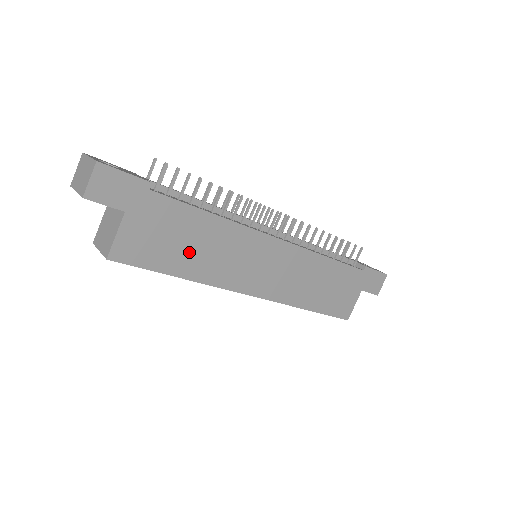
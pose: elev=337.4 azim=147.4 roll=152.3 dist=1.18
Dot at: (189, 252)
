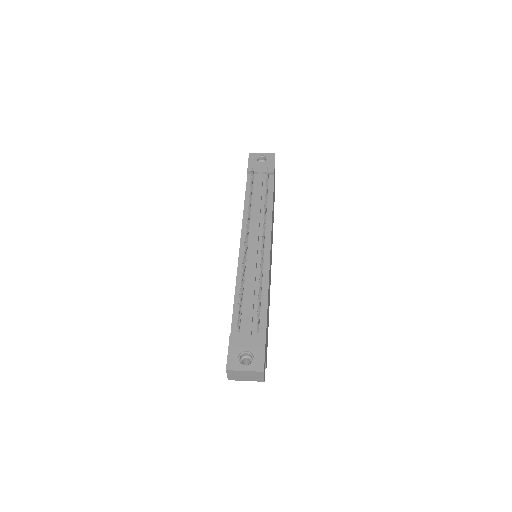
Dot at: (268, 314)
